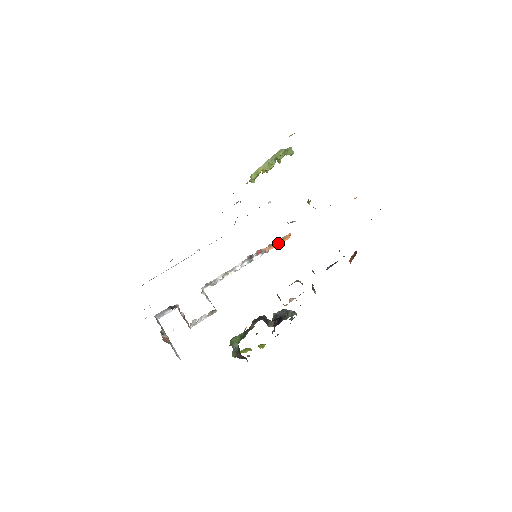
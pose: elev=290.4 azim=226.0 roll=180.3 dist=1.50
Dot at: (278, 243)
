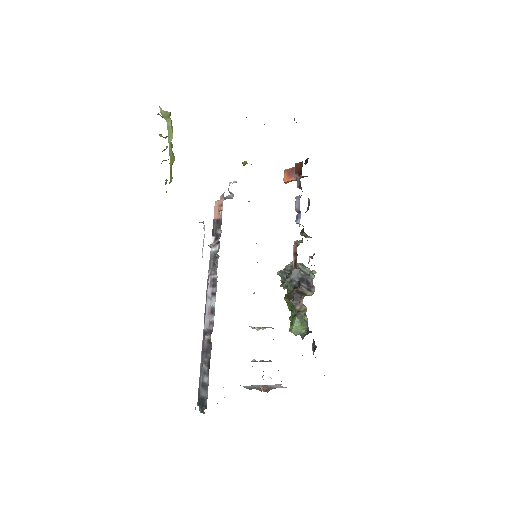
Dot at: occluded
